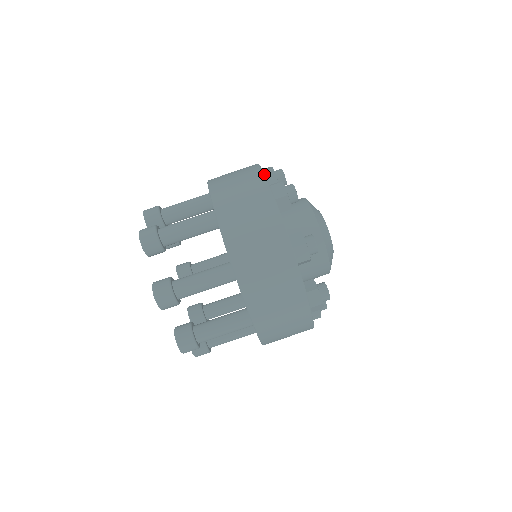
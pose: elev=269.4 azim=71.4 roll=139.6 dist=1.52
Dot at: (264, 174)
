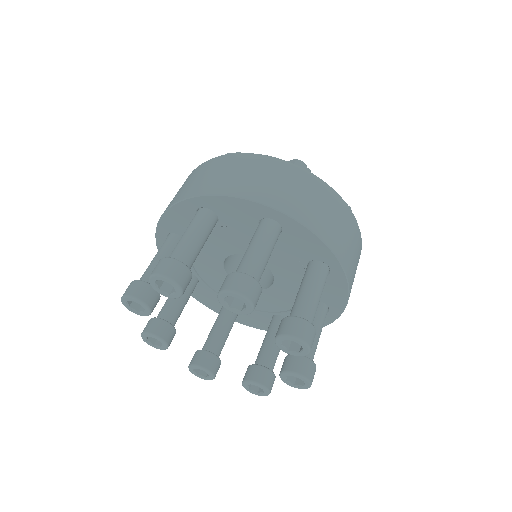
Dot at: occluded
